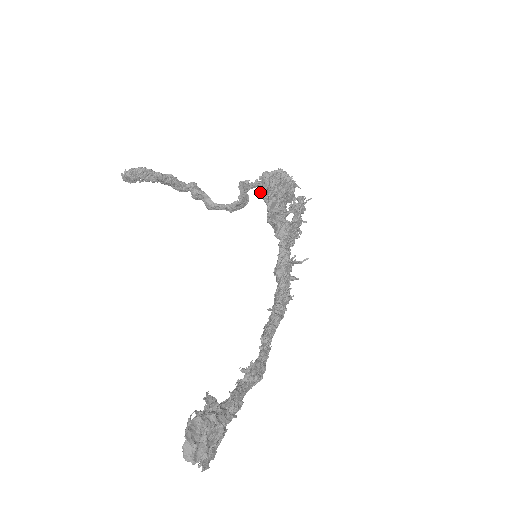
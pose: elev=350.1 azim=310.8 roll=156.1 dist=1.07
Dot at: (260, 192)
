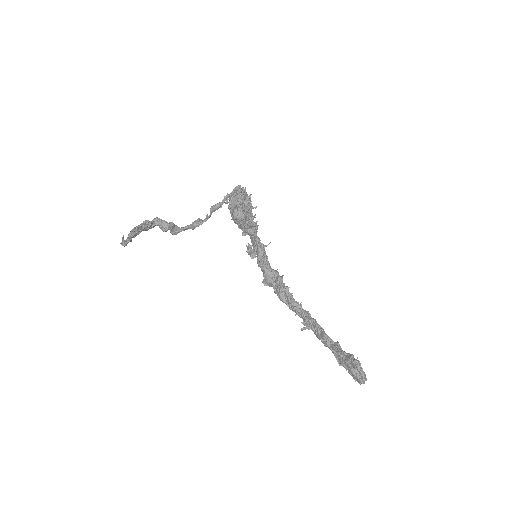
Dot at: (230, 208)
